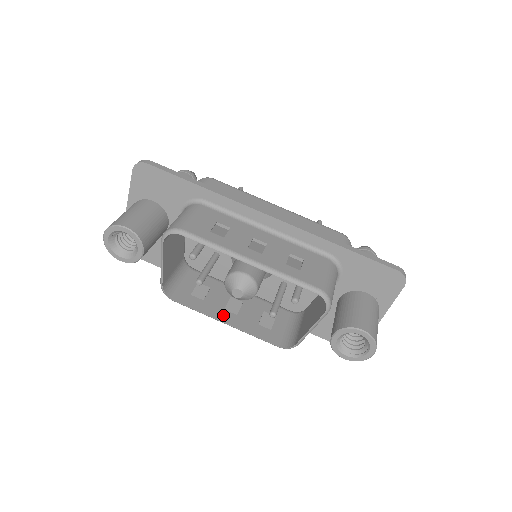
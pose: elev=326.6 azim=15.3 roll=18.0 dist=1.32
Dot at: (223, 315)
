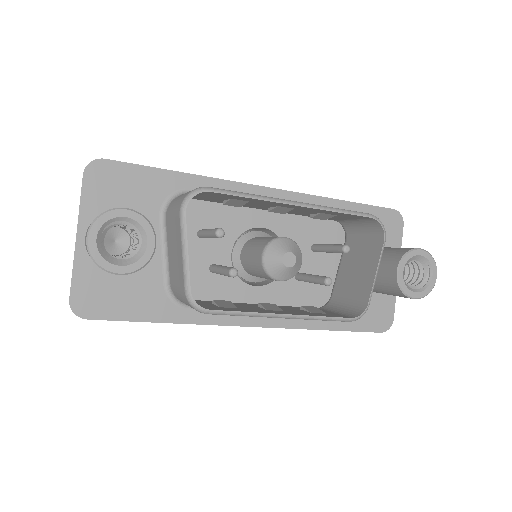
Dot at: (273, 312)
